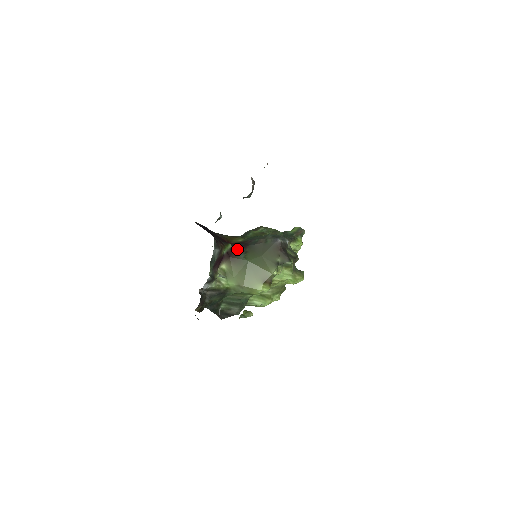
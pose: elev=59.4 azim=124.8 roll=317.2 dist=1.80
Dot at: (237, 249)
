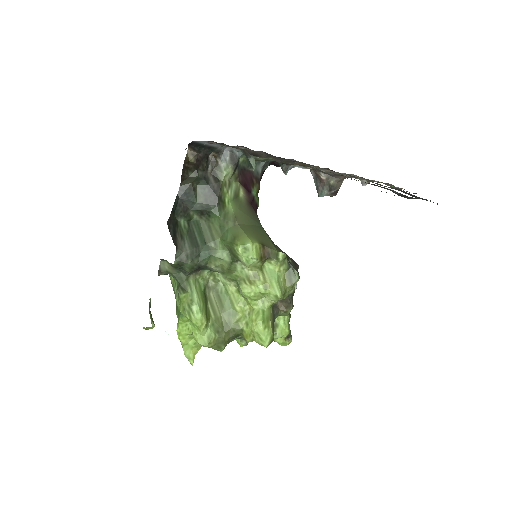
Dot at: occluded
